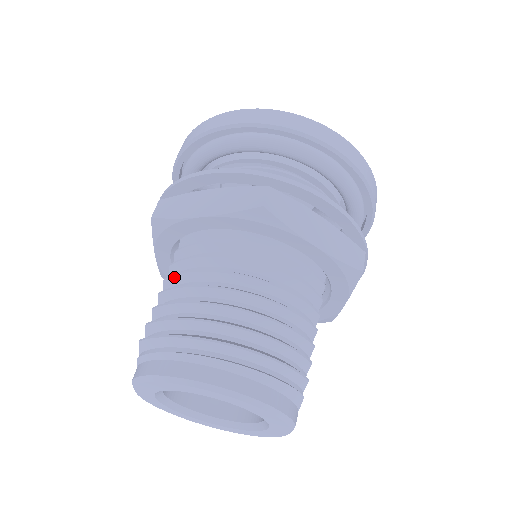
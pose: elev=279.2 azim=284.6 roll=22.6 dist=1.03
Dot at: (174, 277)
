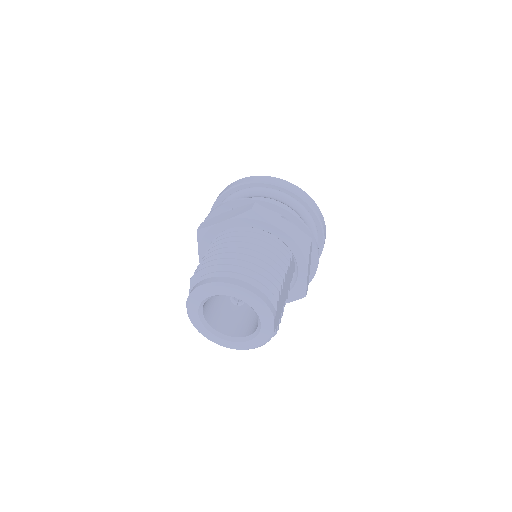
Dot at: (209, 252)
